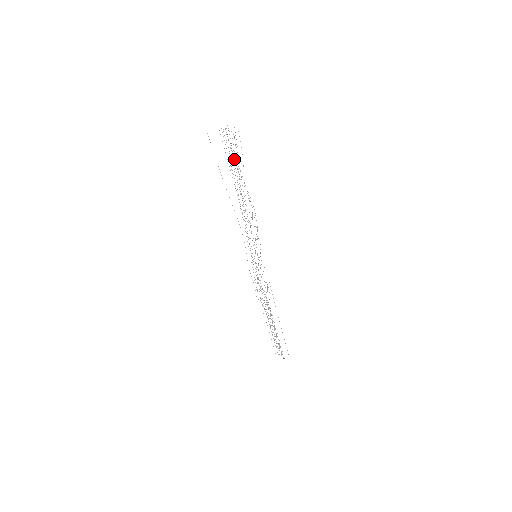
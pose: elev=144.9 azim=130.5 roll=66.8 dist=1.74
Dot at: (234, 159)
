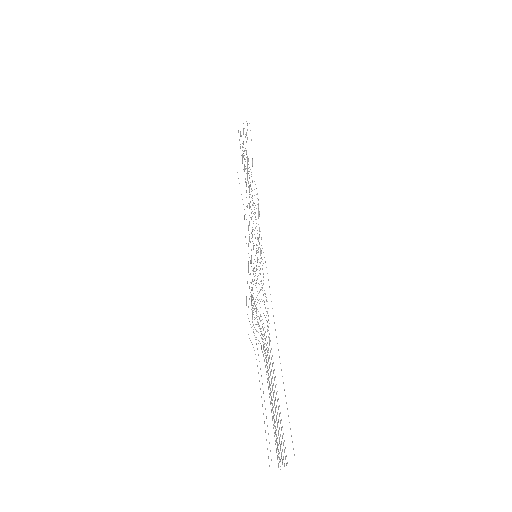
Dot at: (240, 144)
